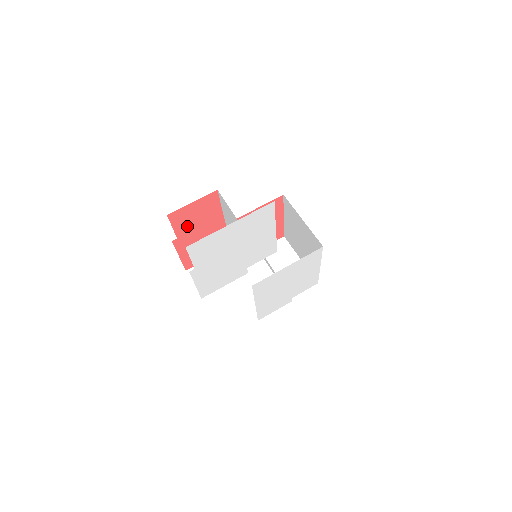
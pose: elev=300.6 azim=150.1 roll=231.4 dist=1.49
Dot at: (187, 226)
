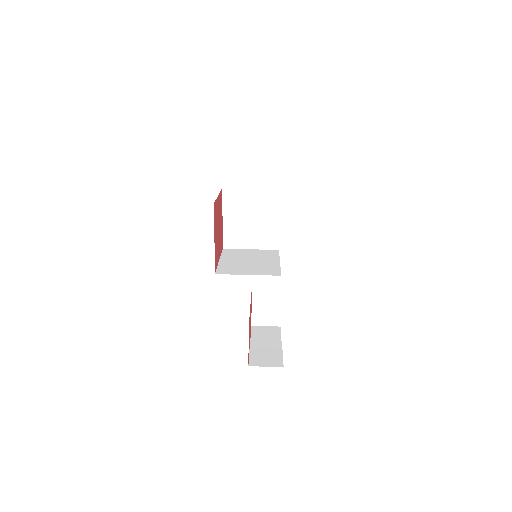
Dot at: (249, 341)
